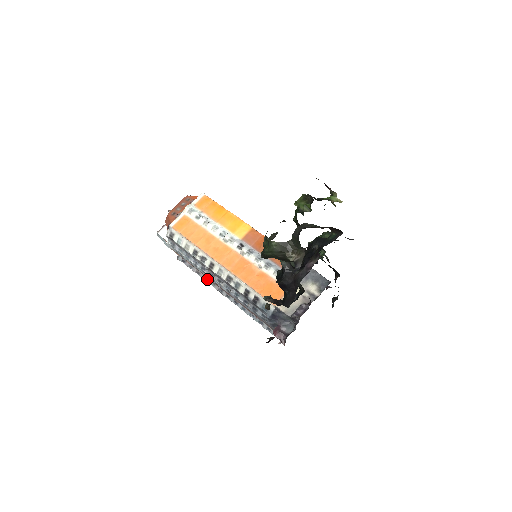
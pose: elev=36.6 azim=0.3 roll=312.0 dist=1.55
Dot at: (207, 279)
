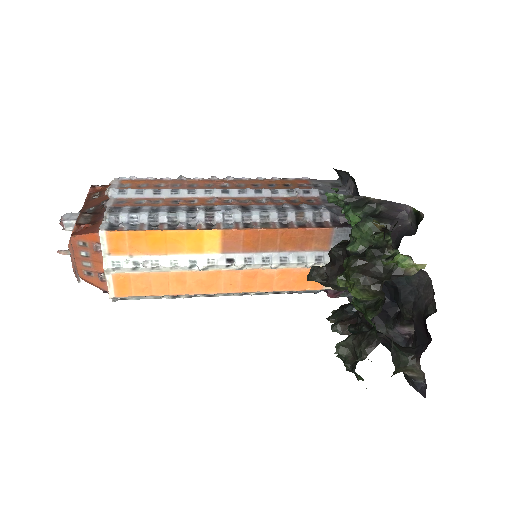
Dot at: occluded
